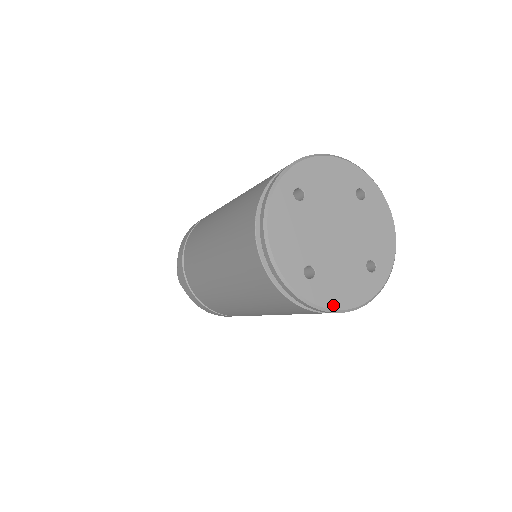
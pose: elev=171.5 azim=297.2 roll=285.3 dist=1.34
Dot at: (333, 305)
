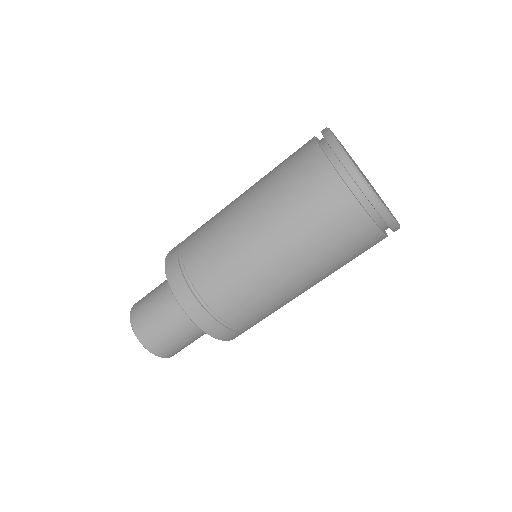
Dot at: (390, 213)
